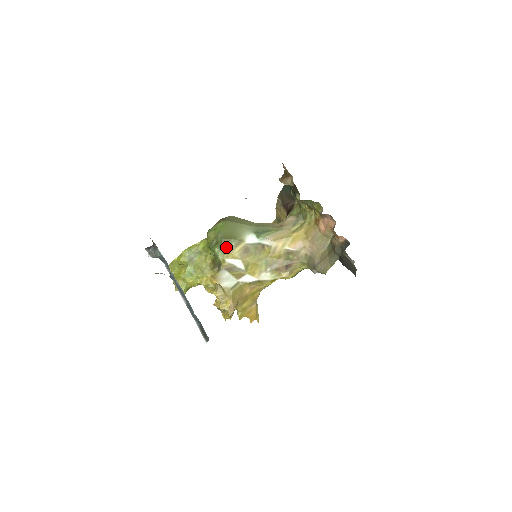
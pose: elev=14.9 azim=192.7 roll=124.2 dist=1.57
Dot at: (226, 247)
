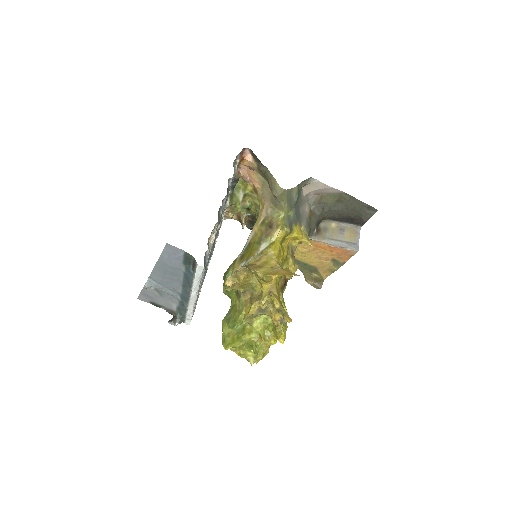
Dot at: (228, 272)
